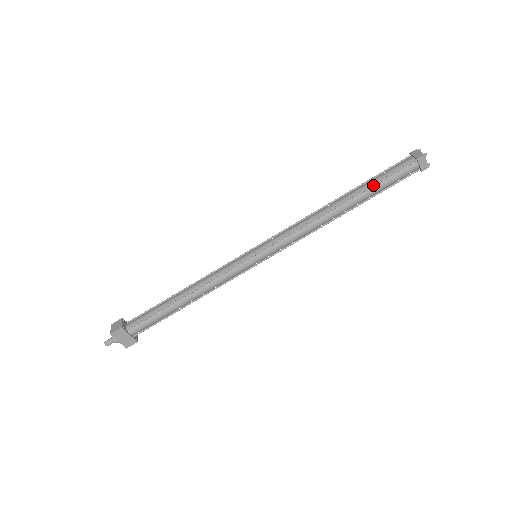
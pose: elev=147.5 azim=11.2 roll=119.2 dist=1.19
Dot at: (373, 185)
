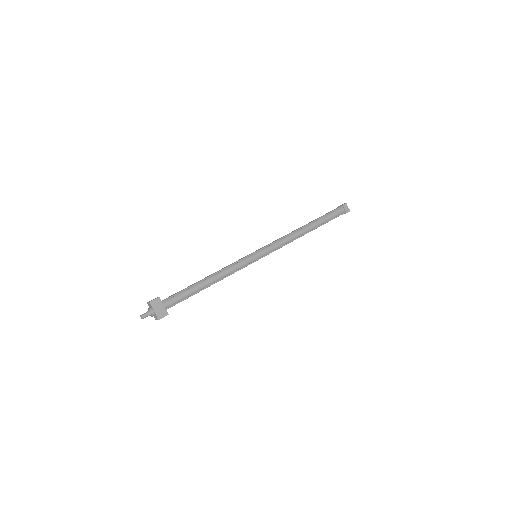
Dot at: (322, 217)
